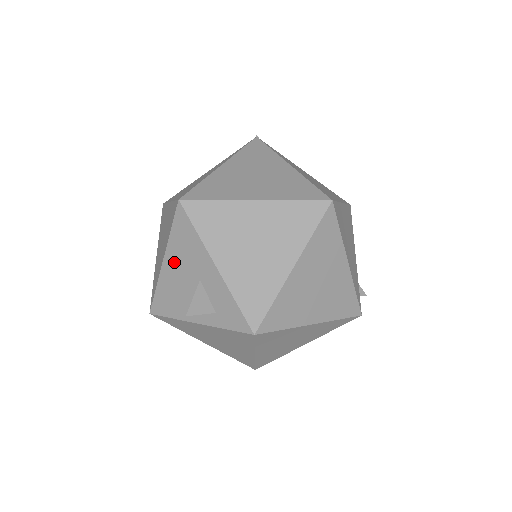
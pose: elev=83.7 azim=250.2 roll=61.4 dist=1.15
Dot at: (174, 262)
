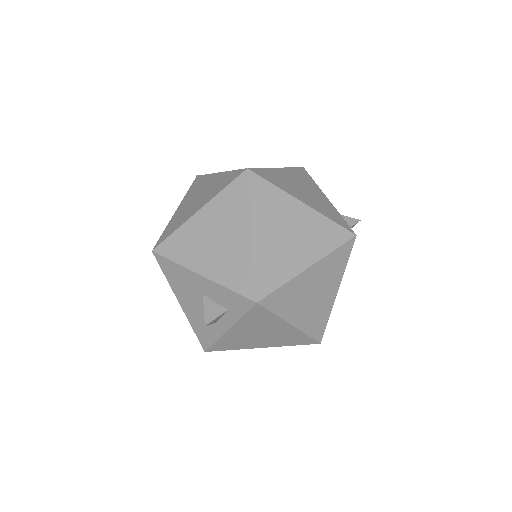
Dot at: (184, 297)
